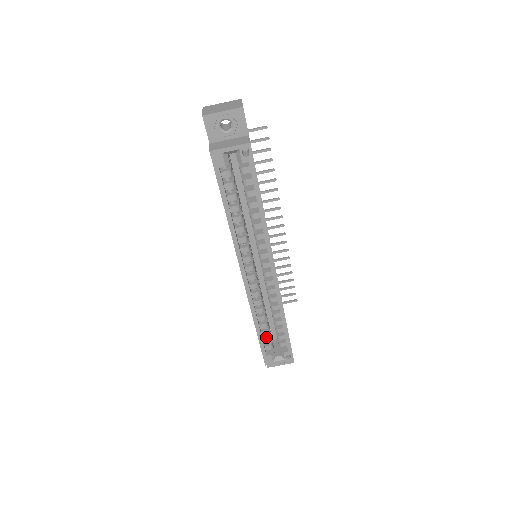
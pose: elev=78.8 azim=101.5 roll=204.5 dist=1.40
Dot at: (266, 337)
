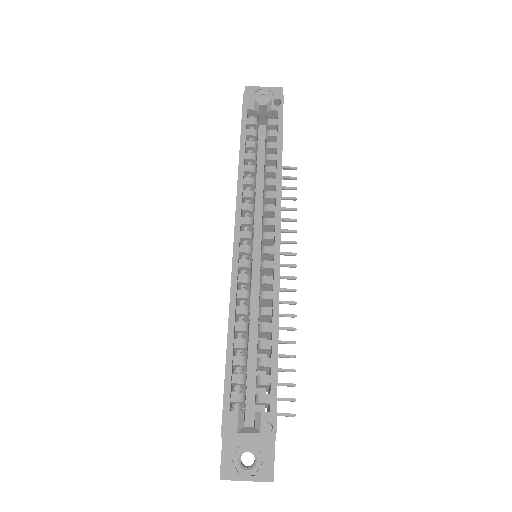
Dot at: (238, 374)
